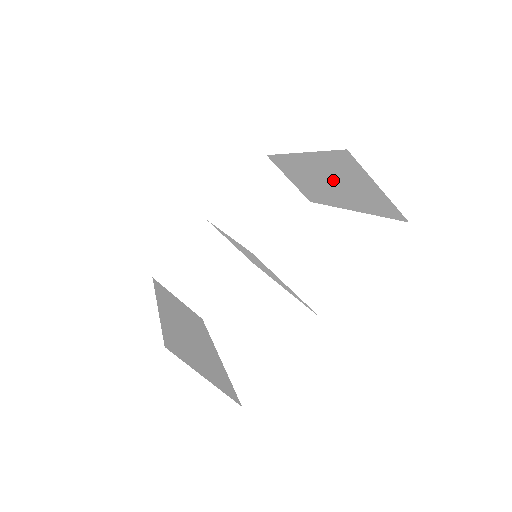
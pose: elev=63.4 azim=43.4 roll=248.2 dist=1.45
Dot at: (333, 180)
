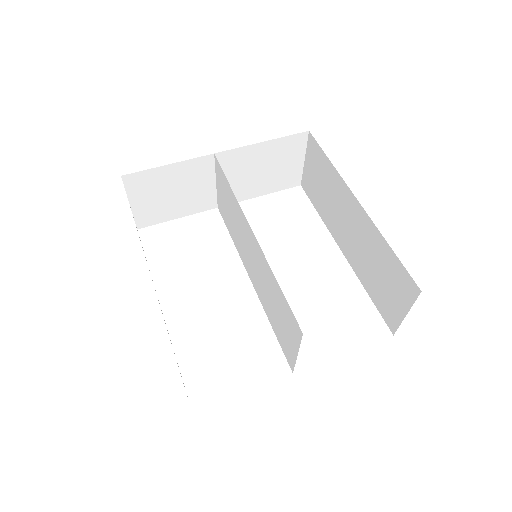
Dot at: (364, 246)
